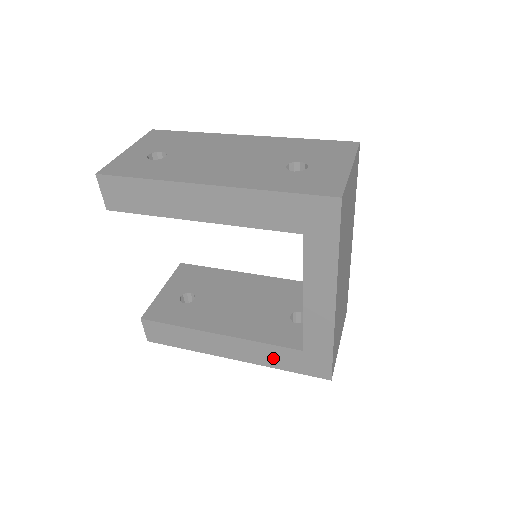
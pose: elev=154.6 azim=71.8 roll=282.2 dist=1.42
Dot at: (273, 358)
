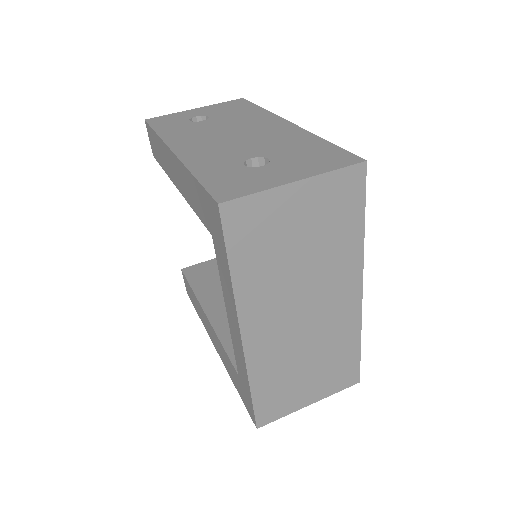
Dot at: (229, 367)
